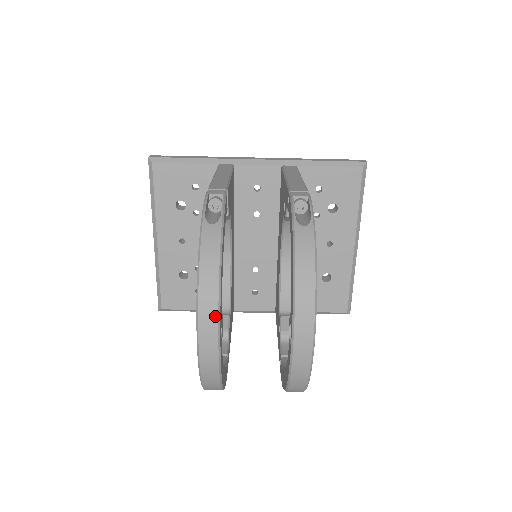
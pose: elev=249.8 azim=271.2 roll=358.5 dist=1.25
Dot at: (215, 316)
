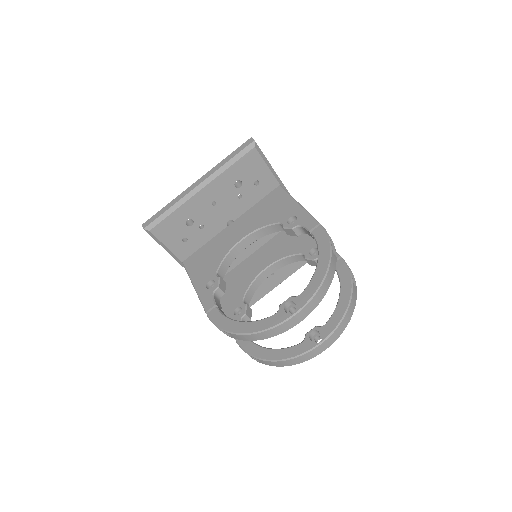
Dot at: (314, 308)
